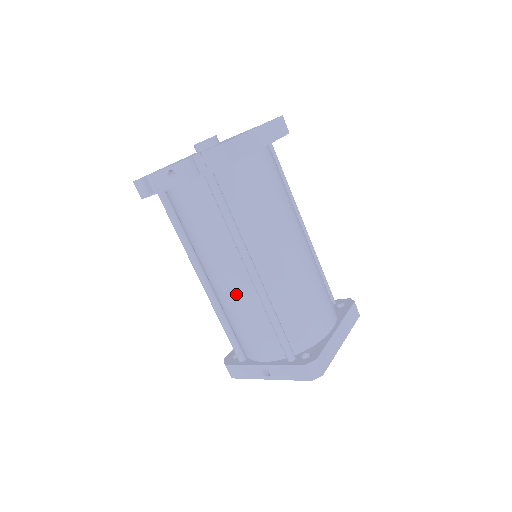
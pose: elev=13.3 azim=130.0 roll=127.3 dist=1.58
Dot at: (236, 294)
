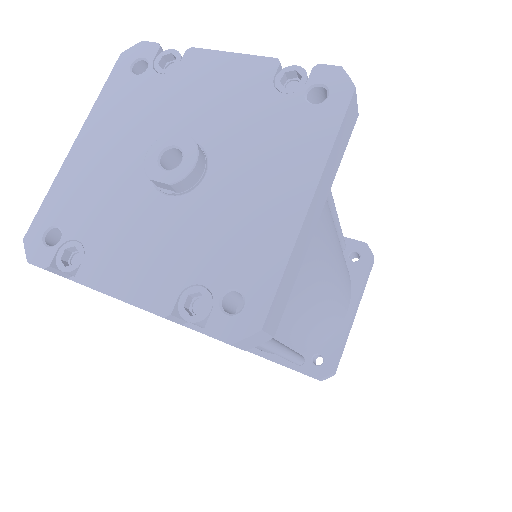
Dot at: occluded
